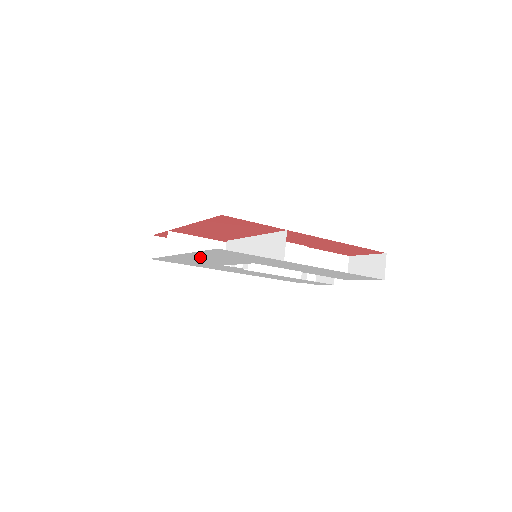
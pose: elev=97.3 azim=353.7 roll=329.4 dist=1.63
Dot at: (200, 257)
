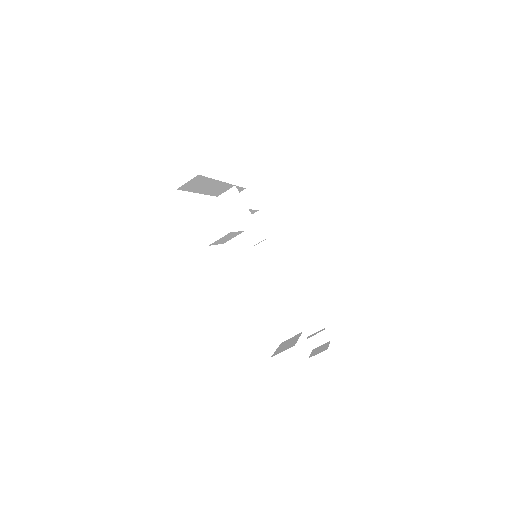
Dot at: occluded
